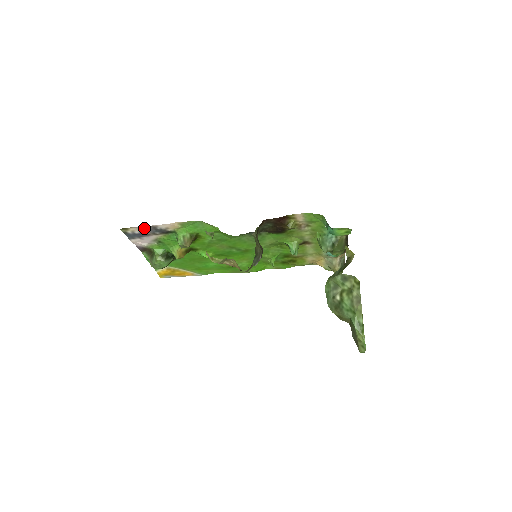
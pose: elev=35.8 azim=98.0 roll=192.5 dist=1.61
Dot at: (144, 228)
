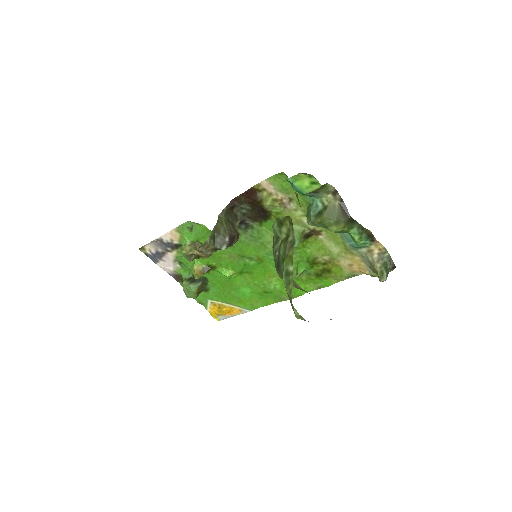
Dot at: (155, 244)
